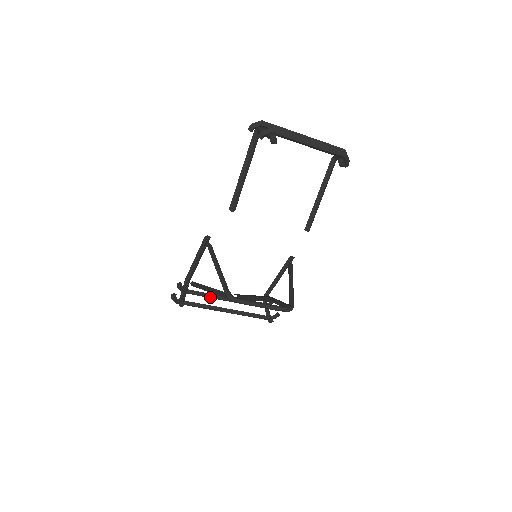
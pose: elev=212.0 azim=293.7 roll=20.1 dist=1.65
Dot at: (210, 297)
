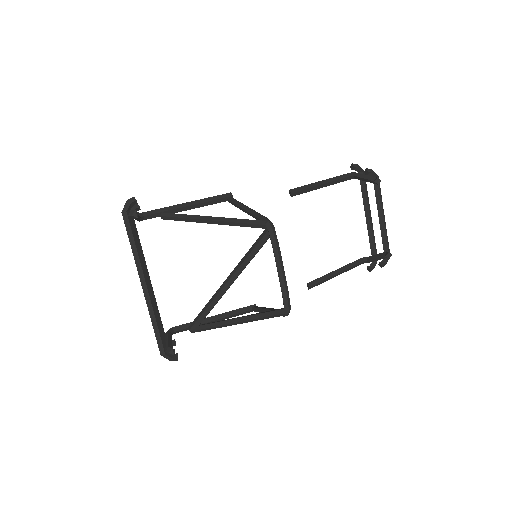
Dot at: occluded
